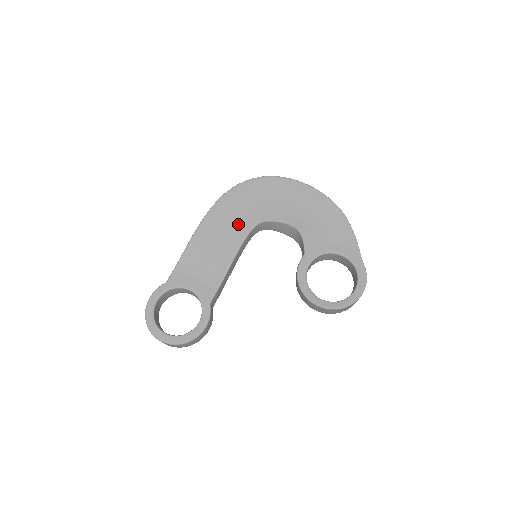
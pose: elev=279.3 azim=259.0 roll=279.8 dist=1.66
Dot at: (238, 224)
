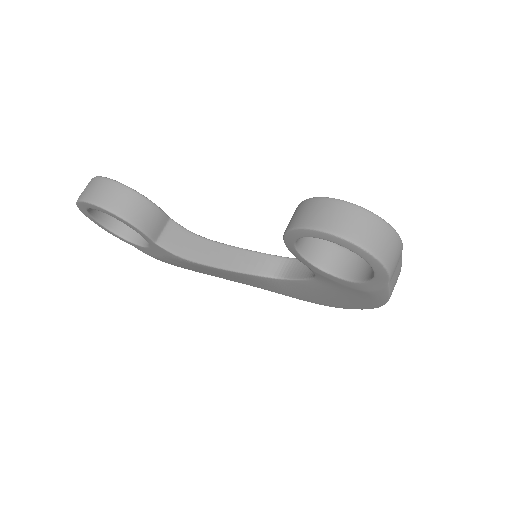
Dot at: occluded
